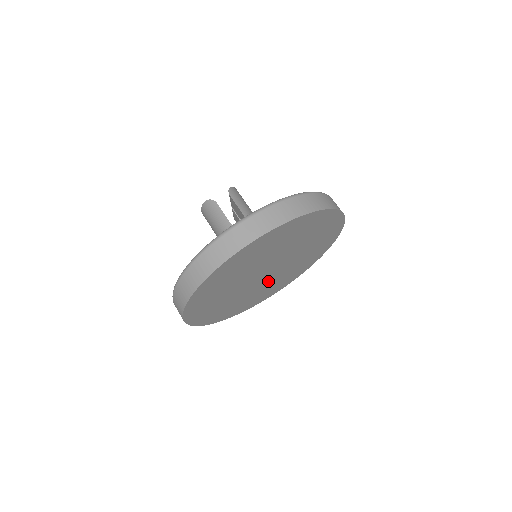
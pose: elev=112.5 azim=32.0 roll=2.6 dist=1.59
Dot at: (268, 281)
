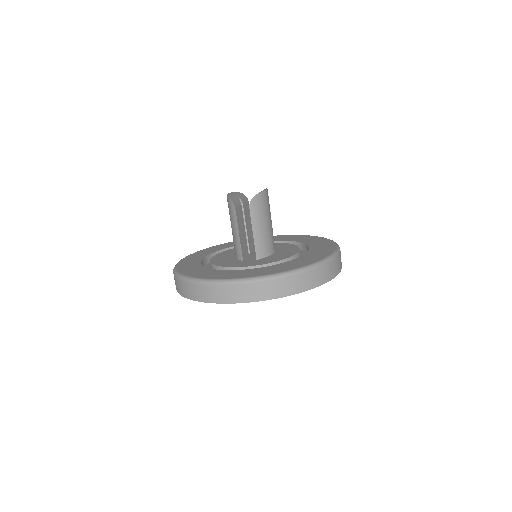
Dot at: occluded
